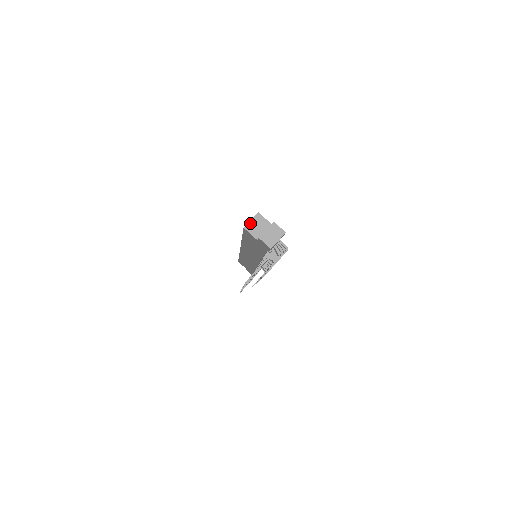
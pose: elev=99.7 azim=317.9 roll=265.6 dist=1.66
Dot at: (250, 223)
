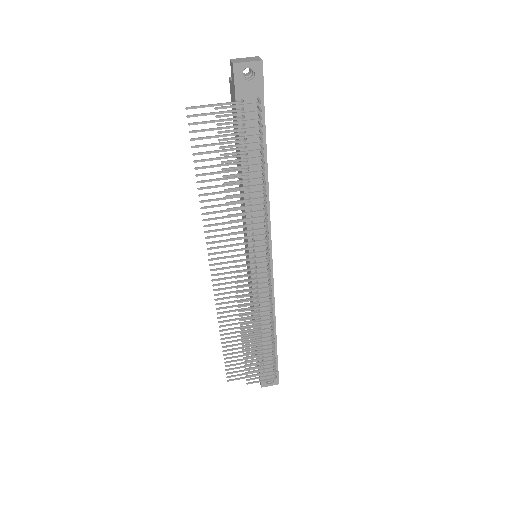
Dot at: occluded
